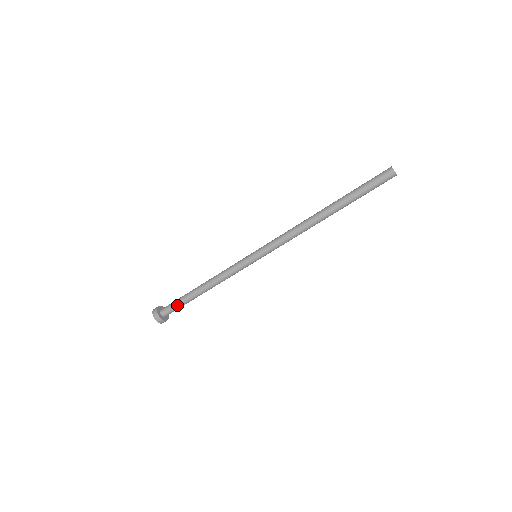
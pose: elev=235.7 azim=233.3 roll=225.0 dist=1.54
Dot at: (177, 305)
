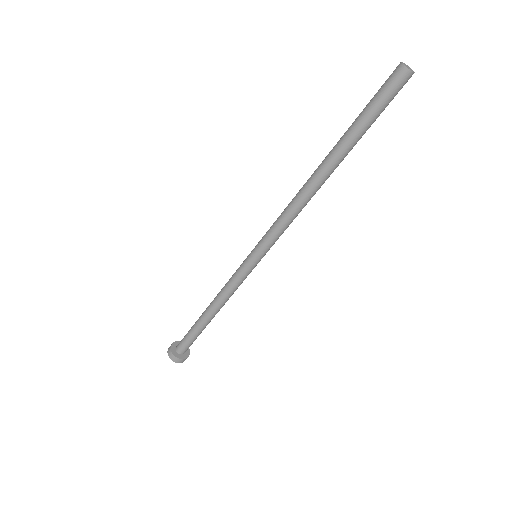
Dot at: (189, 338)
